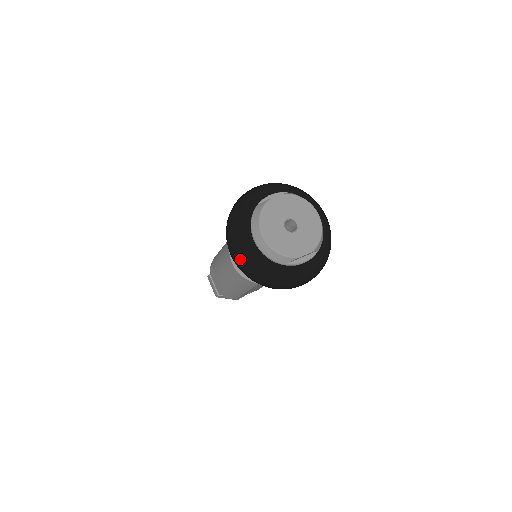
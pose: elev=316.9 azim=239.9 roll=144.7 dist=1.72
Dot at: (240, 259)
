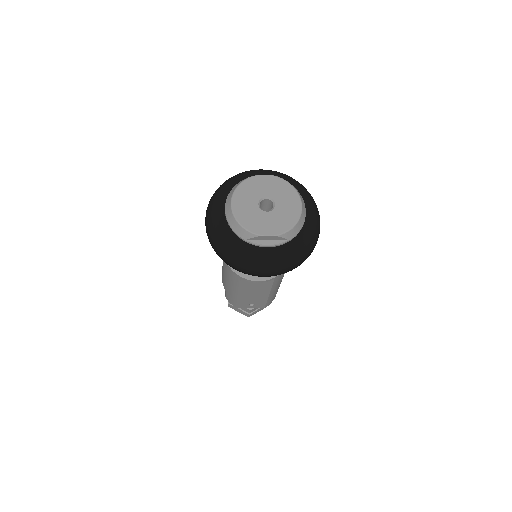
Dot at: (208, 225)
